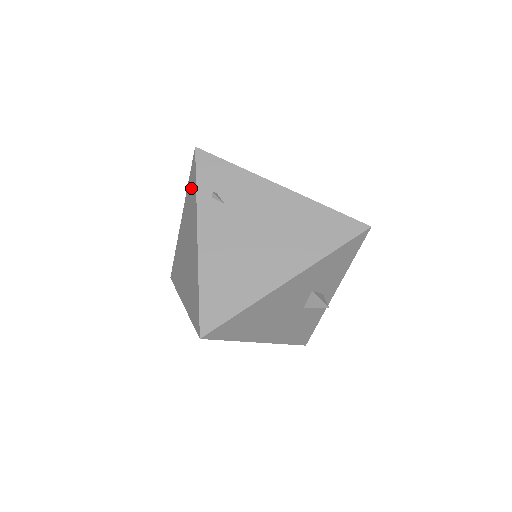
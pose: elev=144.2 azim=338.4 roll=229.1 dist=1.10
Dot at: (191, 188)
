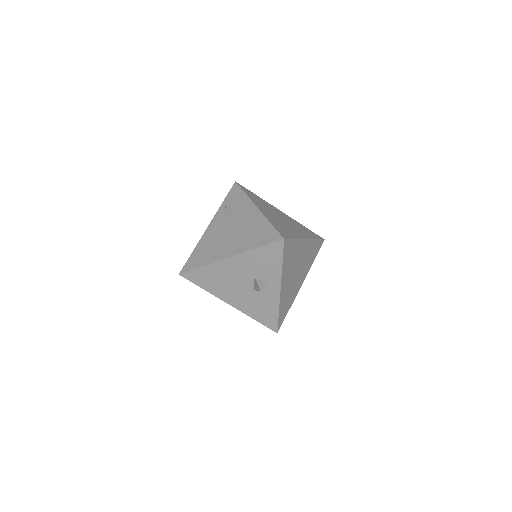
Dot at: occluded
